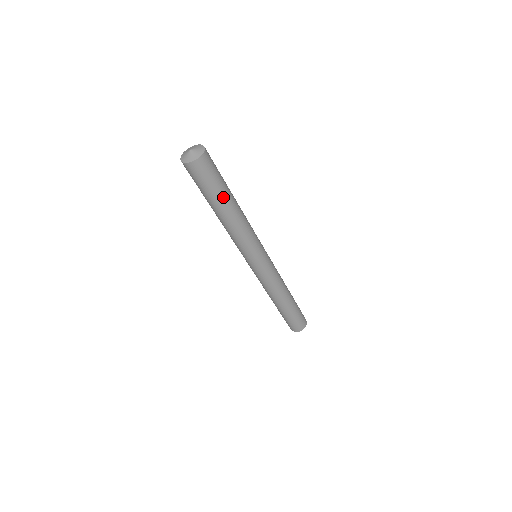
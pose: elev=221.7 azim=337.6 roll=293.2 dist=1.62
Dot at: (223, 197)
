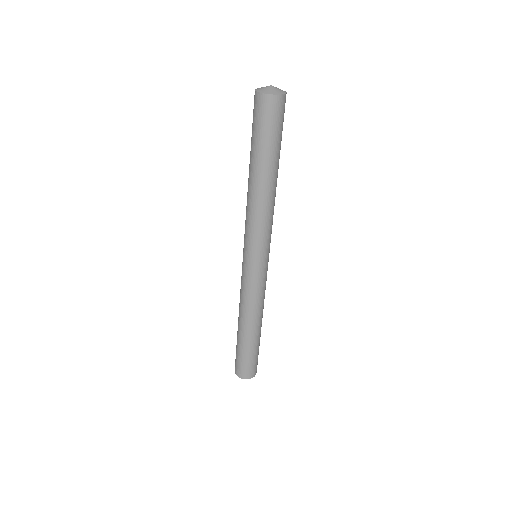
Dot at: (279, 156)
